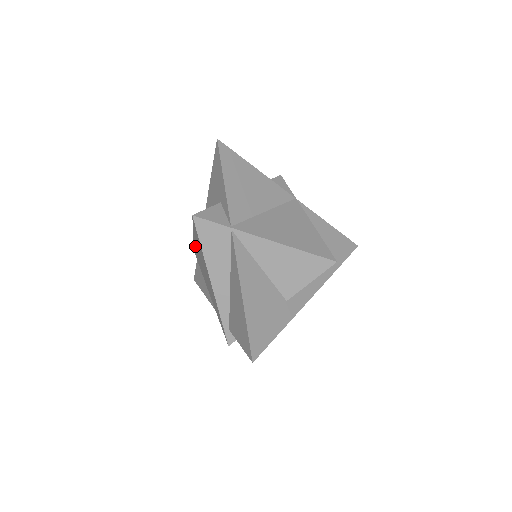
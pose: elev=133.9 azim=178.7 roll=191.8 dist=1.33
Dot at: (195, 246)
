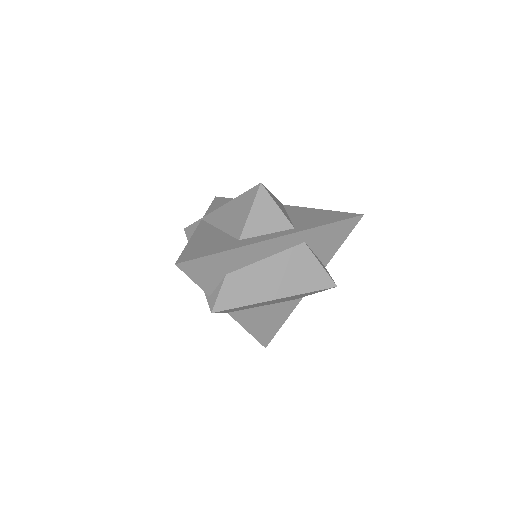
Dot at: occluded
